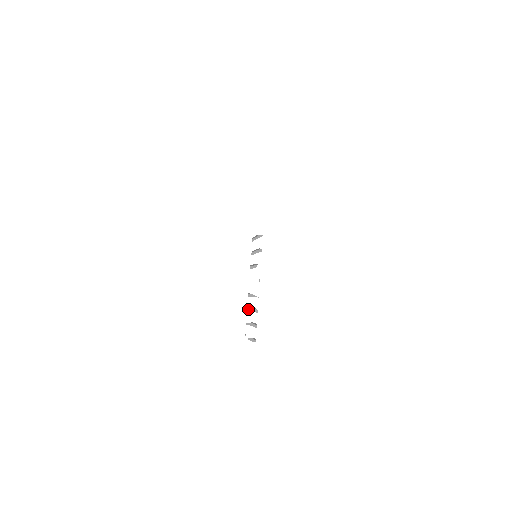
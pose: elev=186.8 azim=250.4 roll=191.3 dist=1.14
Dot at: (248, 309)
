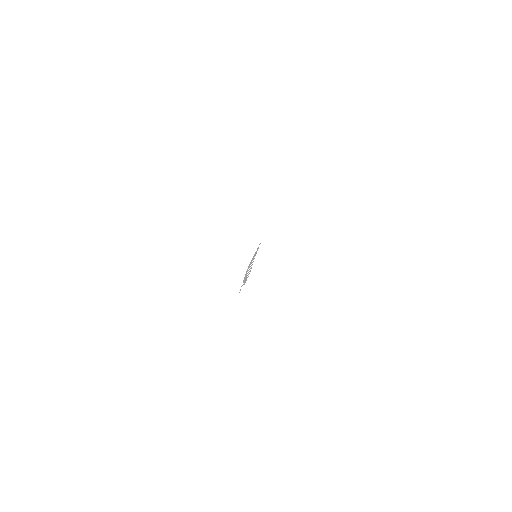
Dot at: occluded
